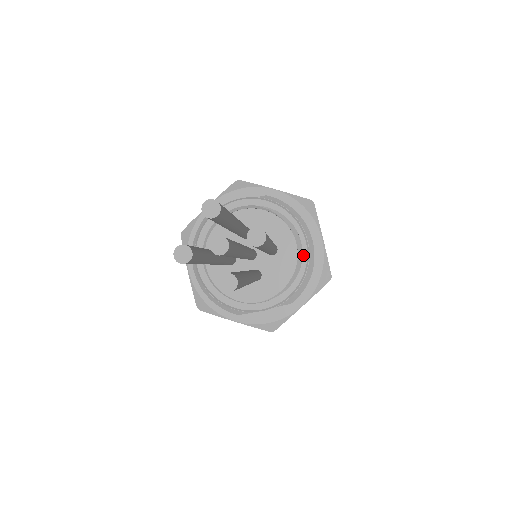
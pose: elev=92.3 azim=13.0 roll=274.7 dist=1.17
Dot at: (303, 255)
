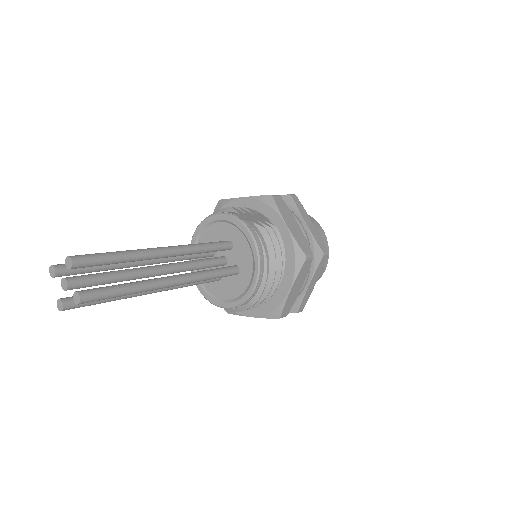
Dot at: (247, 293)
